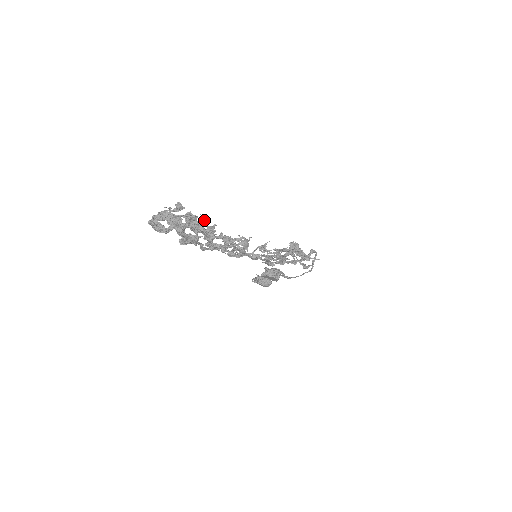
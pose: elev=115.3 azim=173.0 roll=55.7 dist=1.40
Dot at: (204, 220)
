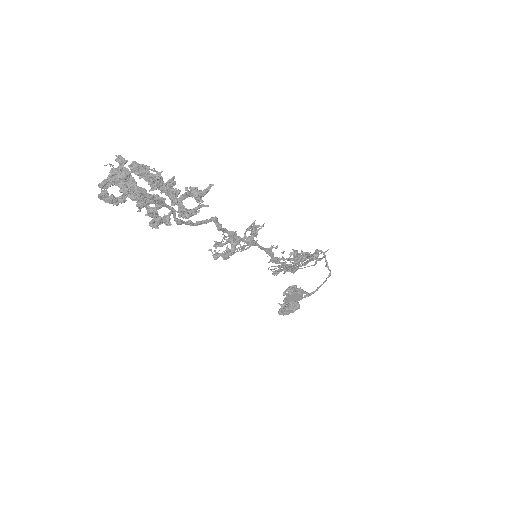
Dot at: (158, 177)
